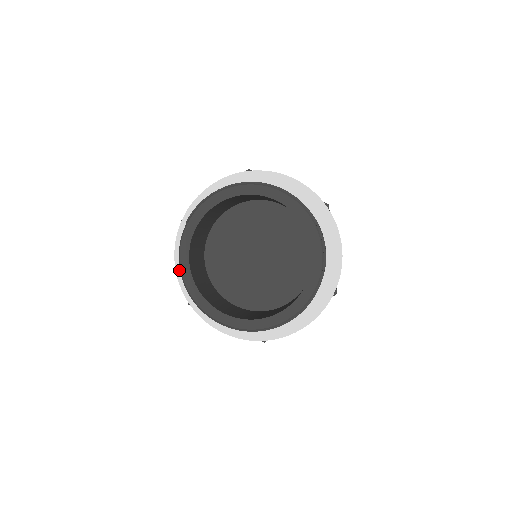
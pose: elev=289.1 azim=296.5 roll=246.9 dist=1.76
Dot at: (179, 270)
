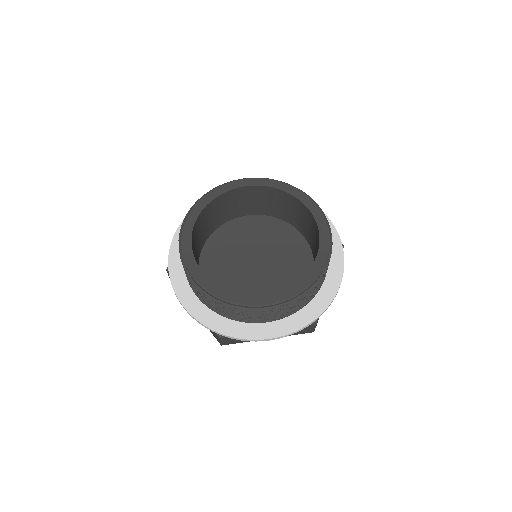
Dot at: (191, 309)
